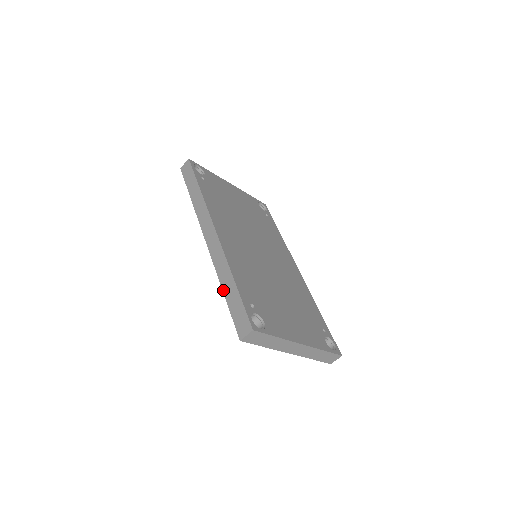
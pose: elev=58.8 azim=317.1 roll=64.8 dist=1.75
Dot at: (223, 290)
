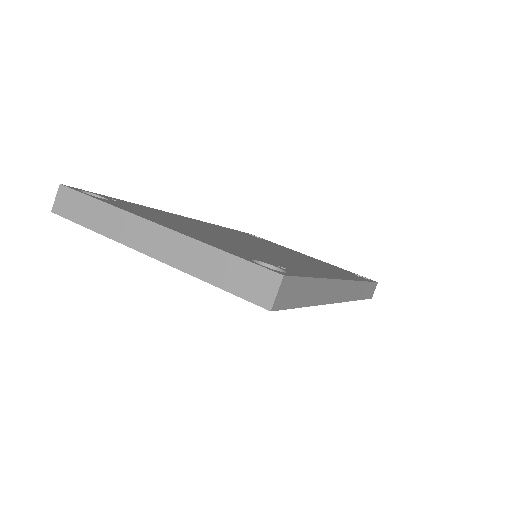
Dot at: occluded
